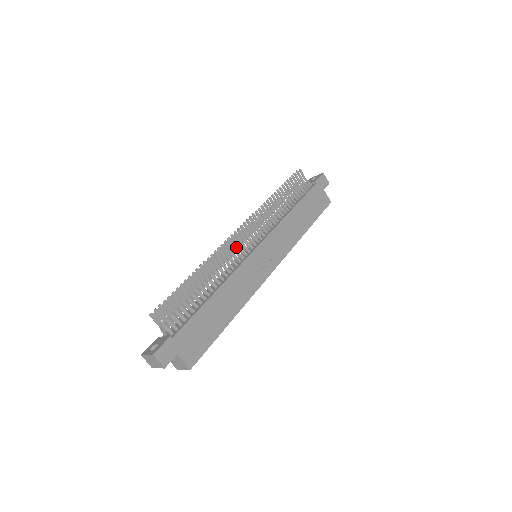
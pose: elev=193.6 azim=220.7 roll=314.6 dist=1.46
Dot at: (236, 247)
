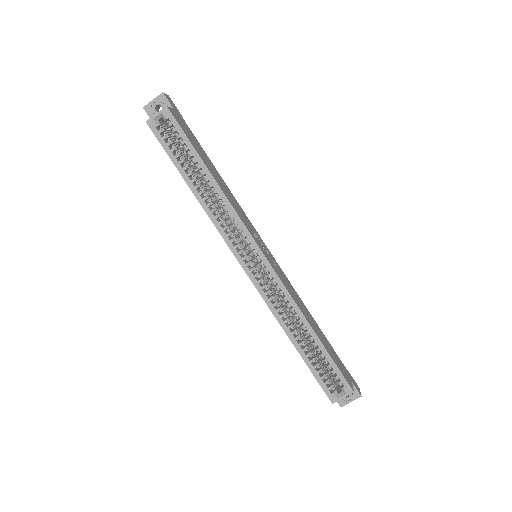
Dot at: occluded
